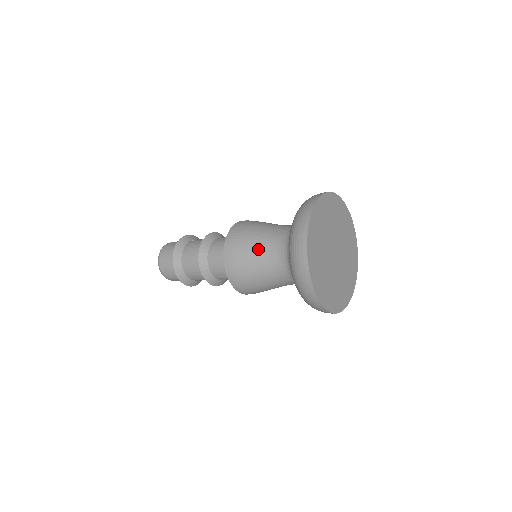
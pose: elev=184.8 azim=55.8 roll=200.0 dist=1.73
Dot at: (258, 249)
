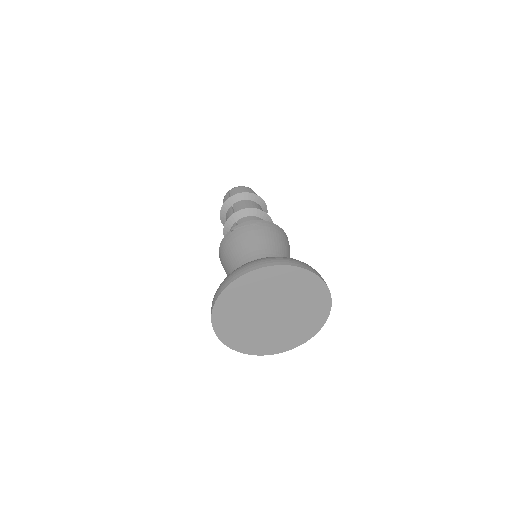
Dot at: occluded
